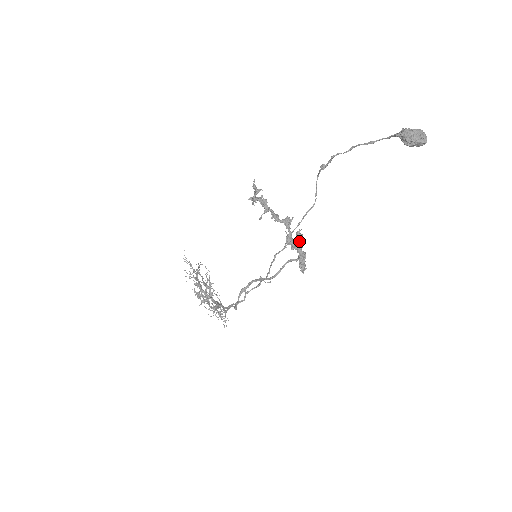
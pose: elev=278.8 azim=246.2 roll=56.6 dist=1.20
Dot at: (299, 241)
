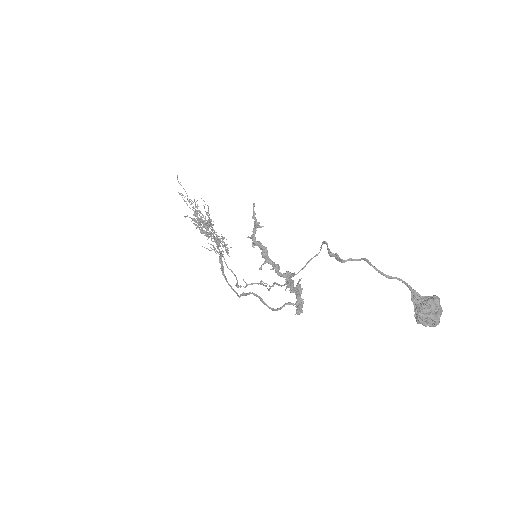
Dot at: (298, 292)
